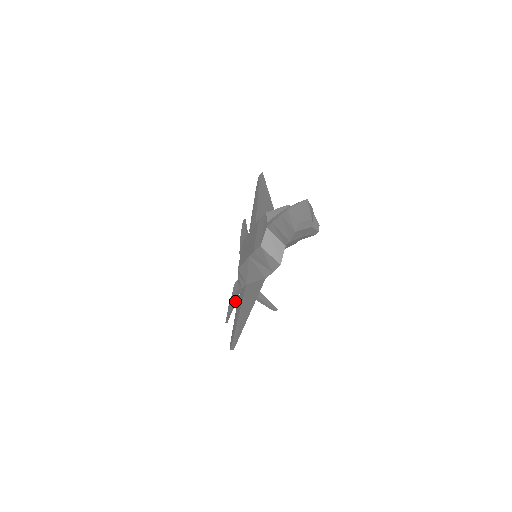
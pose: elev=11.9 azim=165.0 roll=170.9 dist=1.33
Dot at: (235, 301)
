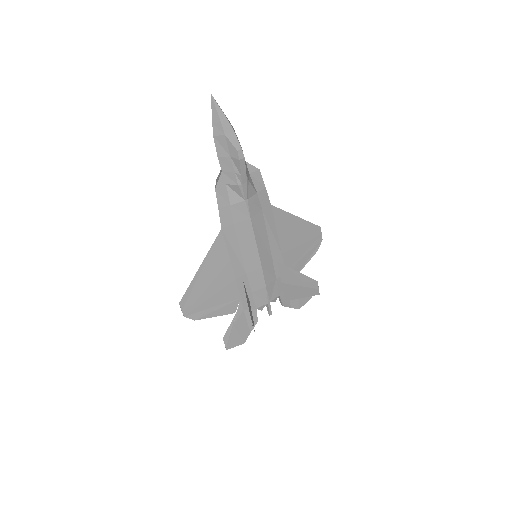
Dot at: (237, 317)
